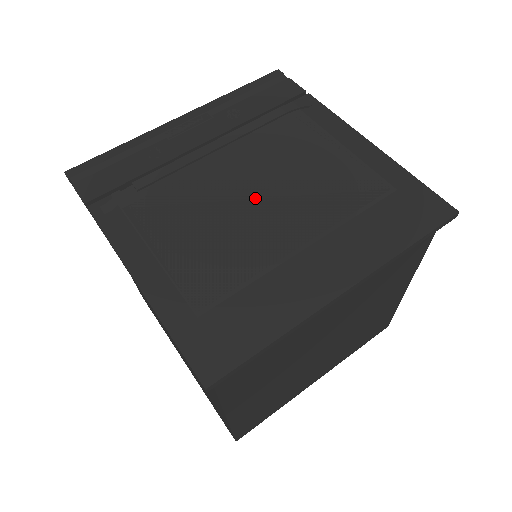
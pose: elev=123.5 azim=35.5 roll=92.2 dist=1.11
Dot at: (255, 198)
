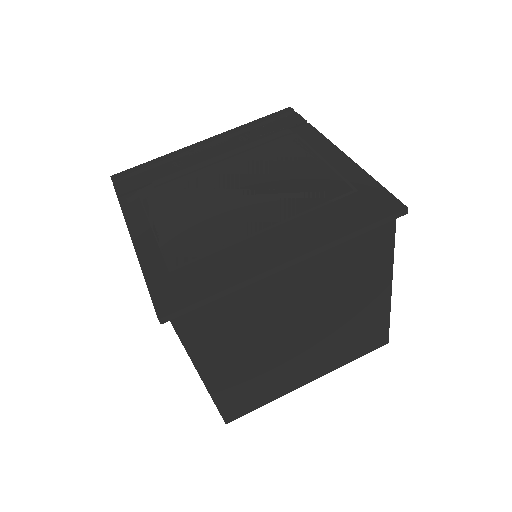
Dot at: (240, 195)
